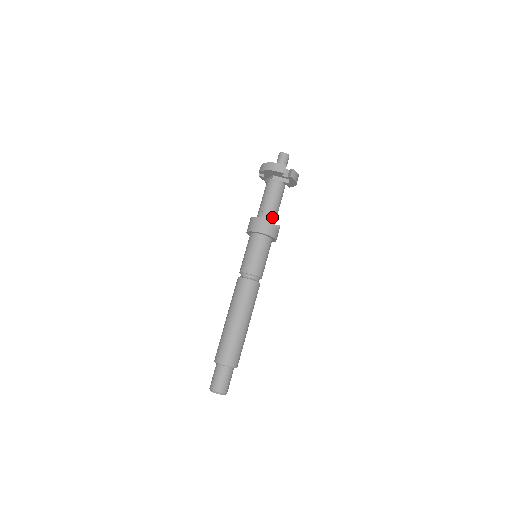
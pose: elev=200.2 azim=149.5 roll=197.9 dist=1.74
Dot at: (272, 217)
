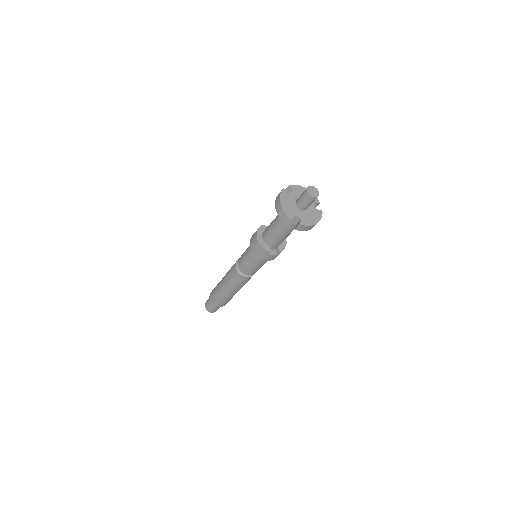
Dot at: (272, 244)
